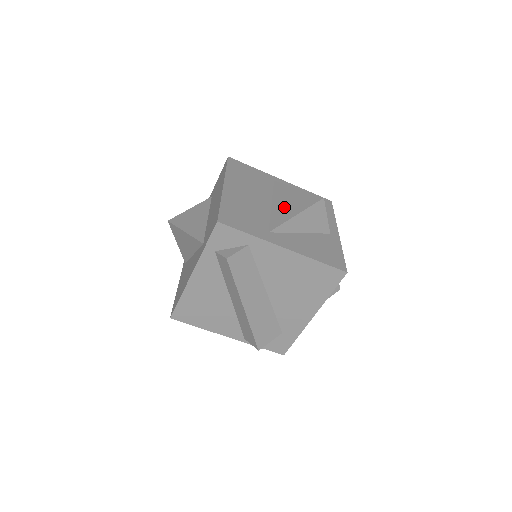
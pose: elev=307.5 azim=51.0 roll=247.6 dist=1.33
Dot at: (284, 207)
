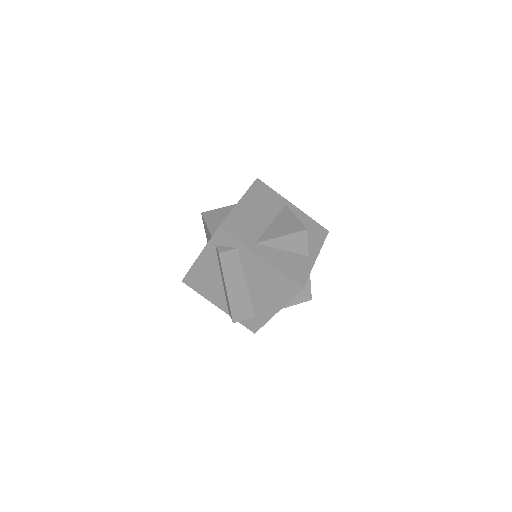
Dot at: (277, 228)
